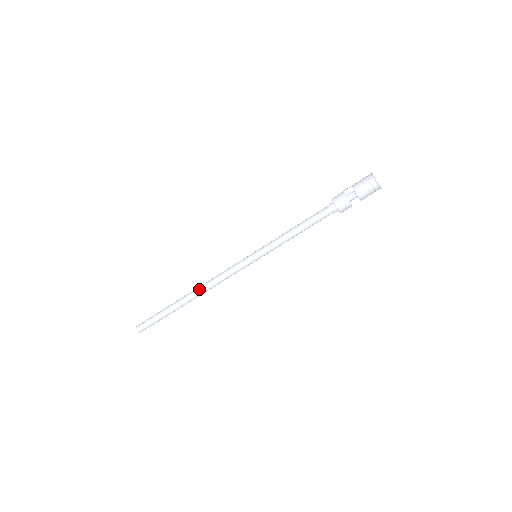
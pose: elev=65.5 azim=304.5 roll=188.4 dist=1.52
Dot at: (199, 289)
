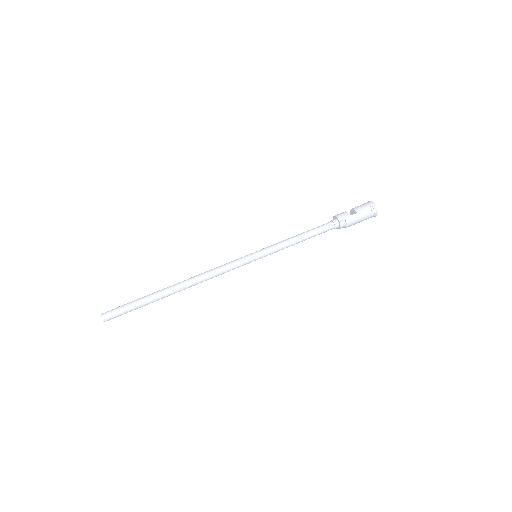
Dot at: occluded
